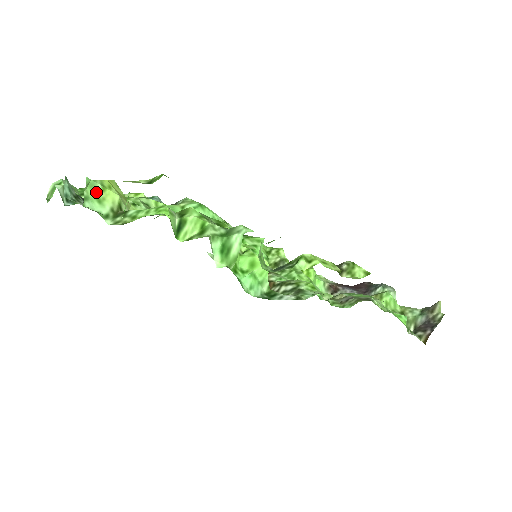
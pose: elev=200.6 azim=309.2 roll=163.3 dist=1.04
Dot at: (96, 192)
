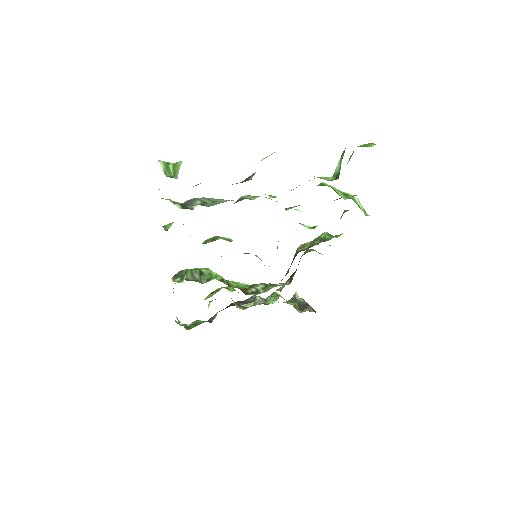
Dot at: occluded
